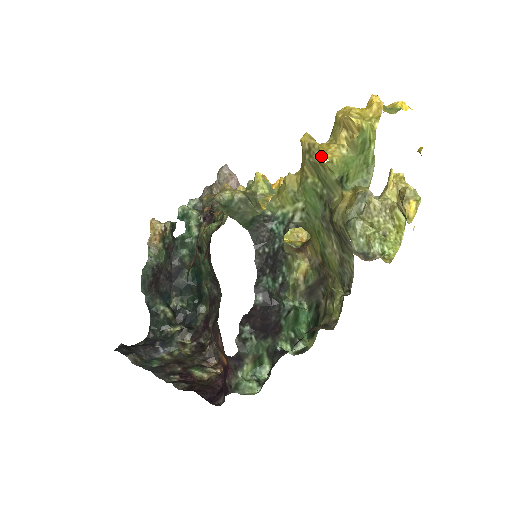
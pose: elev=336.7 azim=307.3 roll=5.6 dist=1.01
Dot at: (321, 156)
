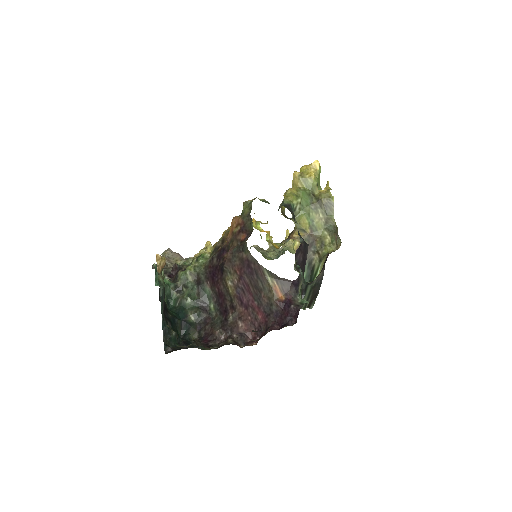
Dot at: (310, 173)
